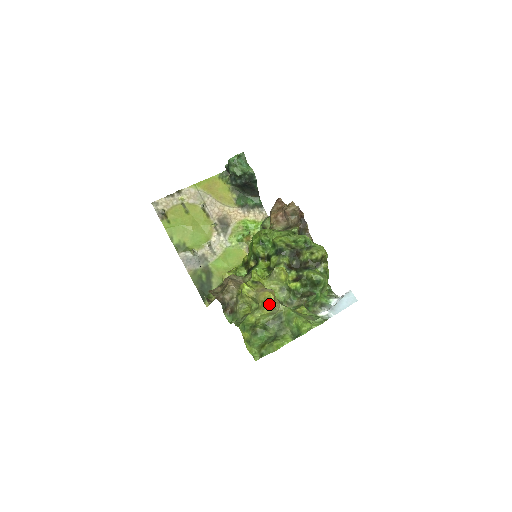
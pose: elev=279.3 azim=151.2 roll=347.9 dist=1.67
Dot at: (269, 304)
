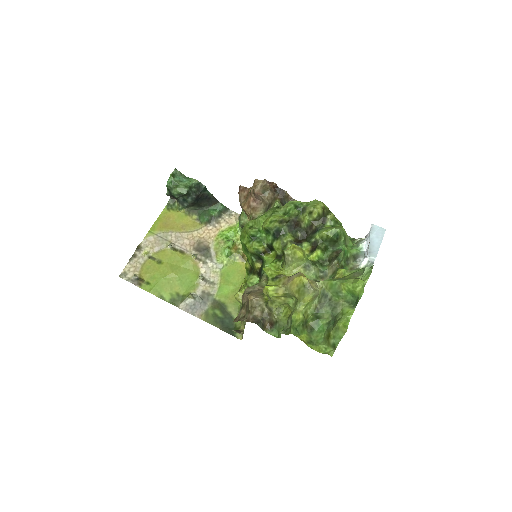
Dot at: (306, 289)
